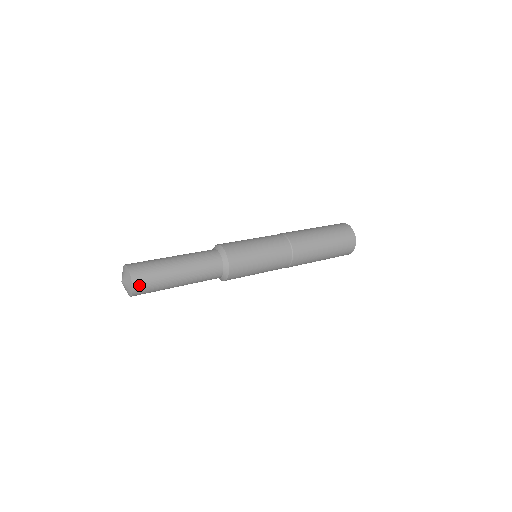
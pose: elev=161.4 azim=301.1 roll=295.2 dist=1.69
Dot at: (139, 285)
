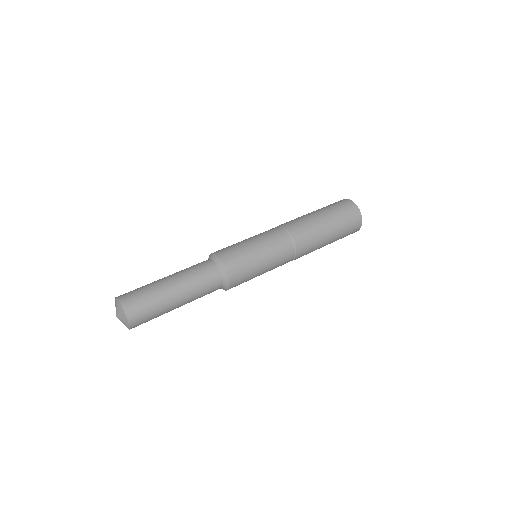
Dot at: (133, 313)
